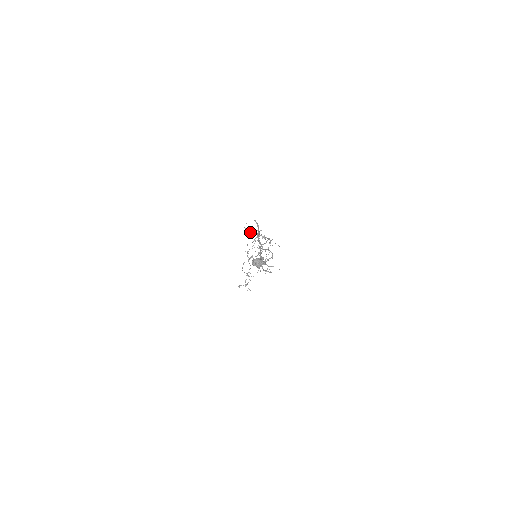
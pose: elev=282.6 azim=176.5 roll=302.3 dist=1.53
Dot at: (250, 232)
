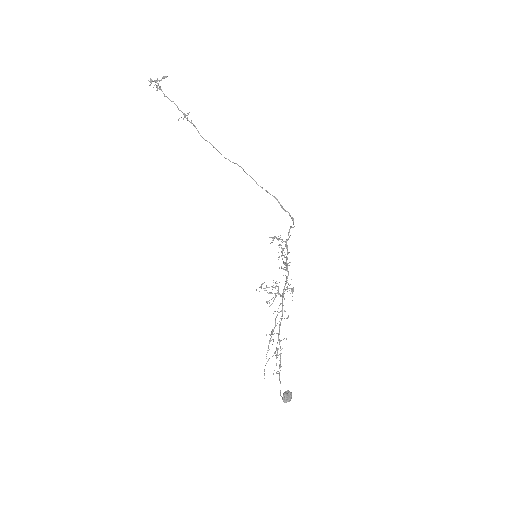
Dot at: occluded
